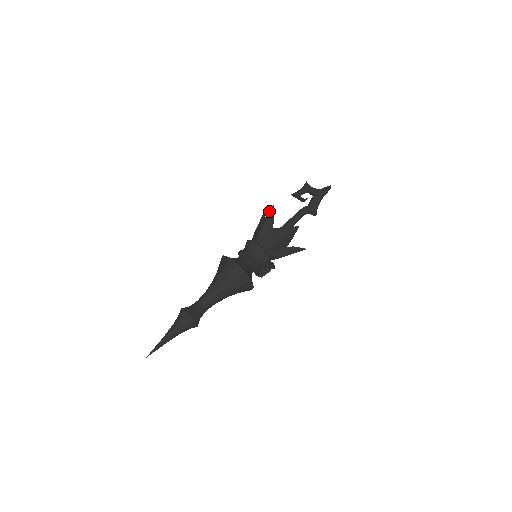
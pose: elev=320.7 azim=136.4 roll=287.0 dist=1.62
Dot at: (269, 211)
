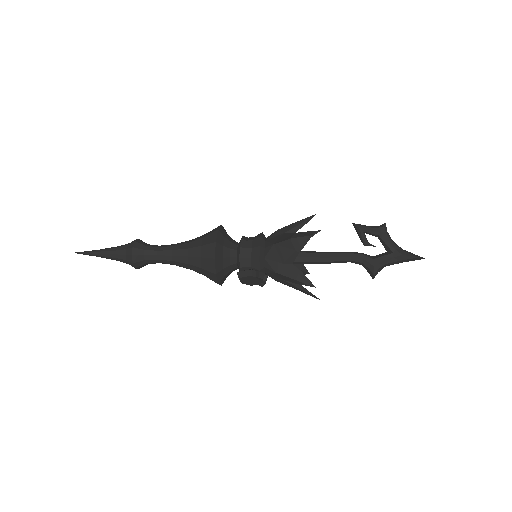
Dot at: (308, 218)
